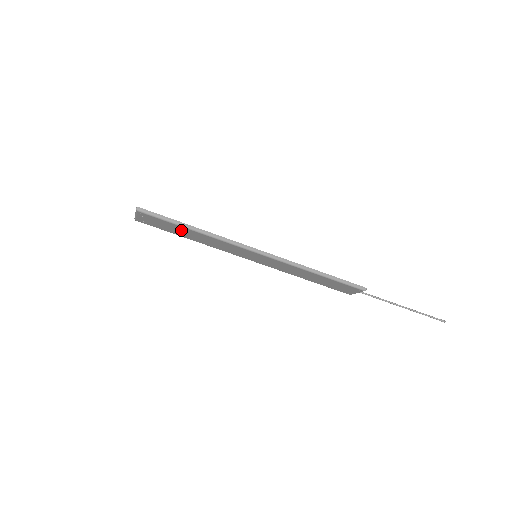
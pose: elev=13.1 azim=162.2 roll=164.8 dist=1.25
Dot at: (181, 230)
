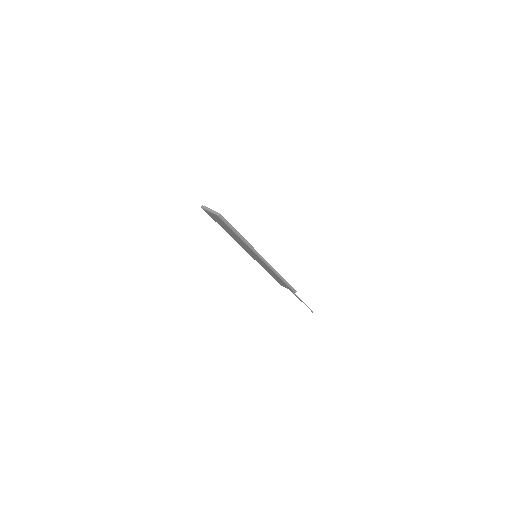
Dot at: (230, 231)
